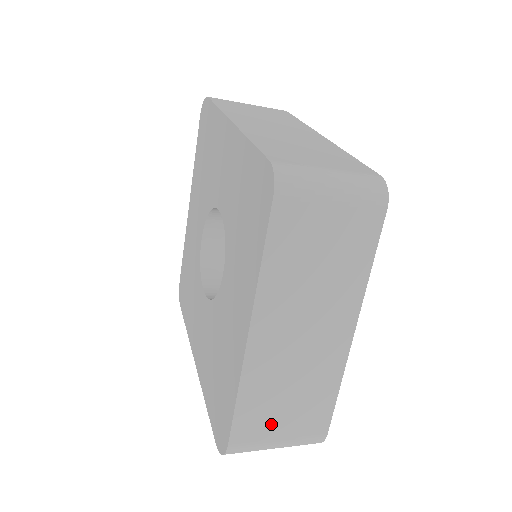
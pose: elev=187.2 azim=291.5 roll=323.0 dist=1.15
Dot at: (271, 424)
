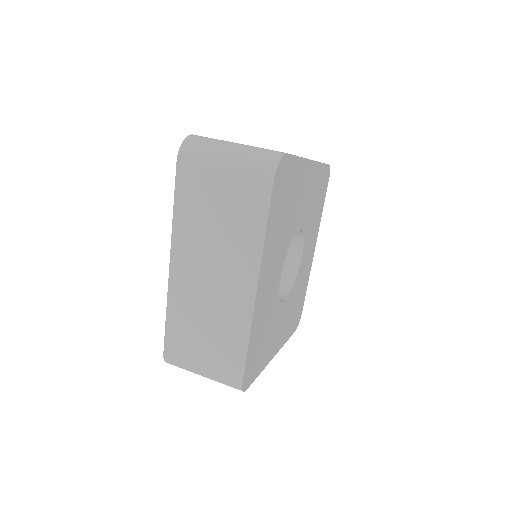
Dot at: occluded
